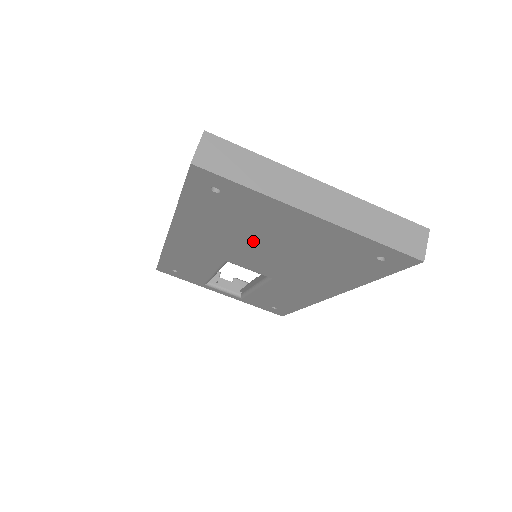
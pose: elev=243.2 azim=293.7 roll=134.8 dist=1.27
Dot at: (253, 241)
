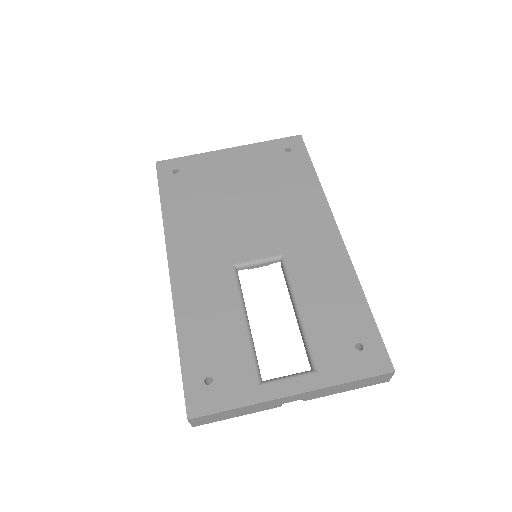
Dot at: (226, 205)
